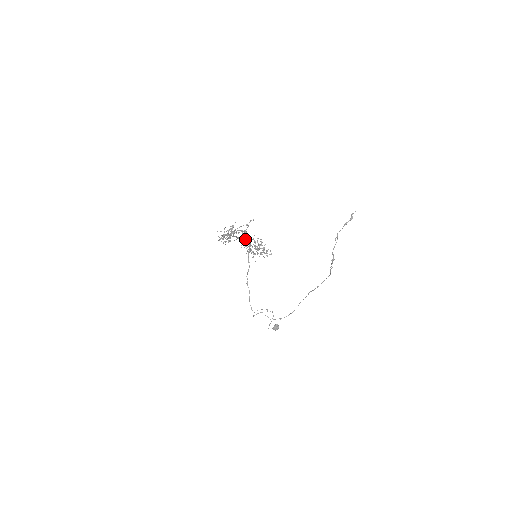
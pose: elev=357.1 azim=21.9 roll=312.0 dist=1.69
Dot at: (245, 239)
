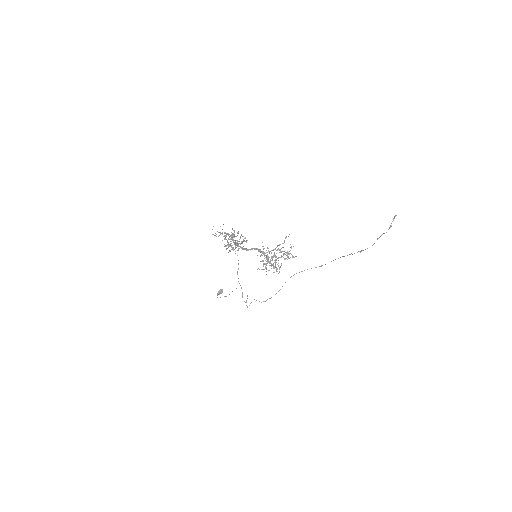
Dot at: (231, 239)
